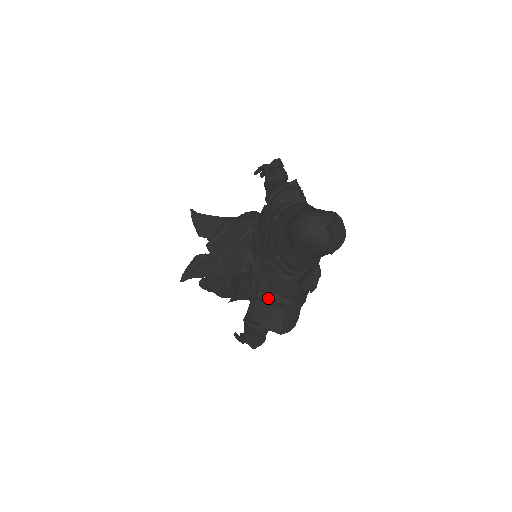
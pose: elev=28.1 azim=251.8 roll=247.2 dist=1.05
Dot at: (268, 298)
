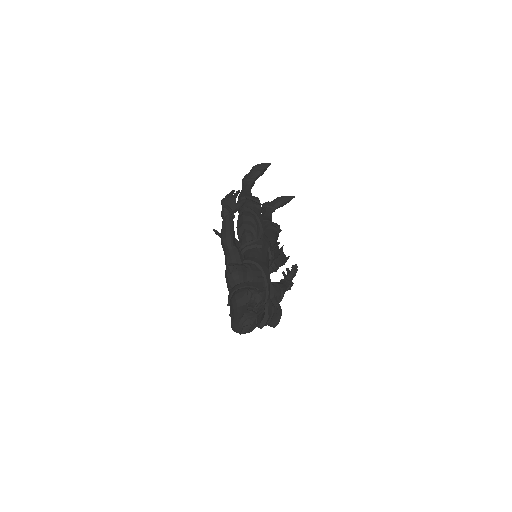
Dot at: occluded
